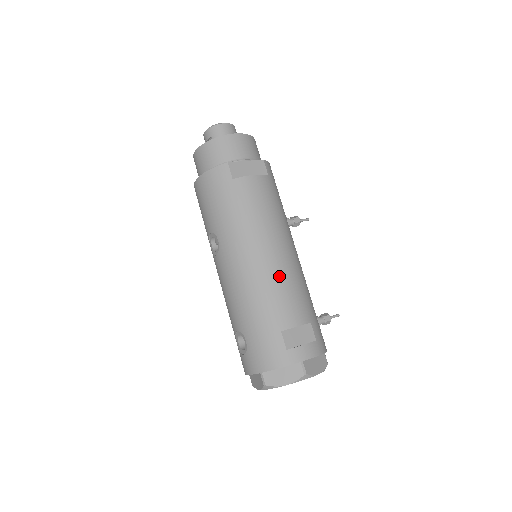
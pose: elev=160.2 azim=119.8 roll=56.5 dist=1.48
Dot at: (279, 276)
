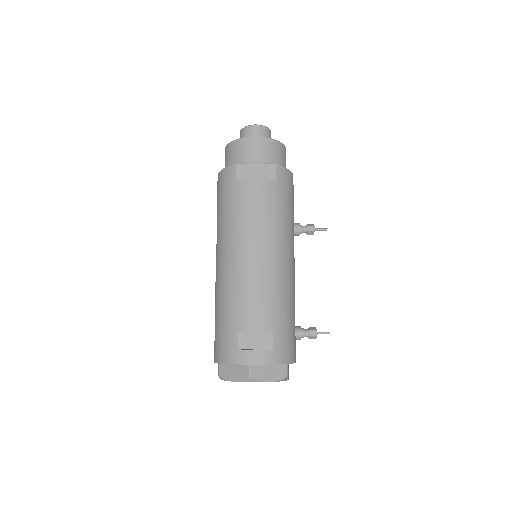
Dot at: (252, 279)
